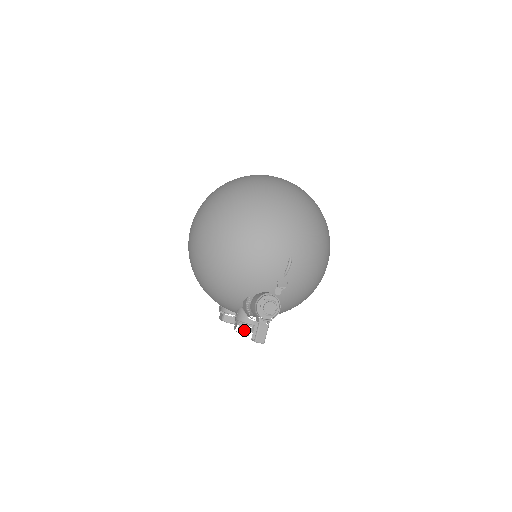
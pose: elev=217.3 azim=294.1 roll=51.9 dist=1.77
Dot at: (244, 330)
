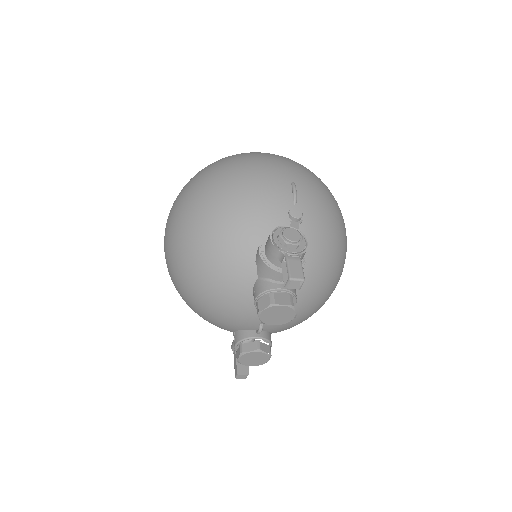
Dot at: (271, 300)
